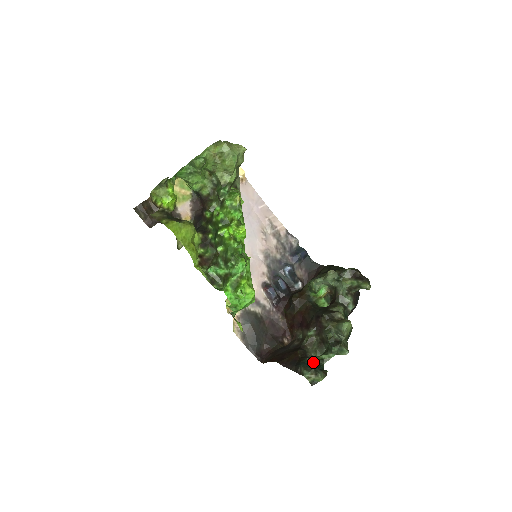
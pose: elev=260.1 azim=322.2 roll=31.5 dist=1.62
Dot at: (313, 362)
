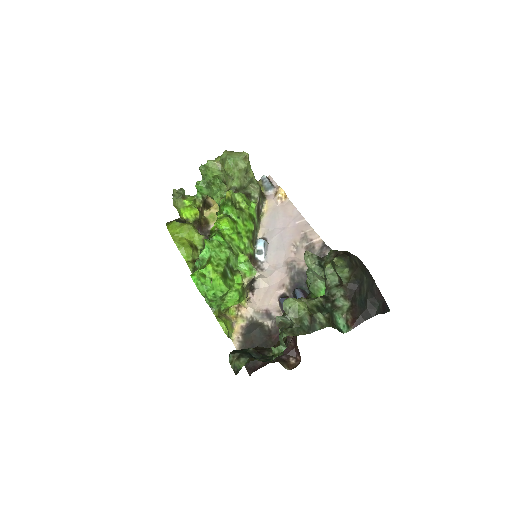
Dot at: (263, 358)
